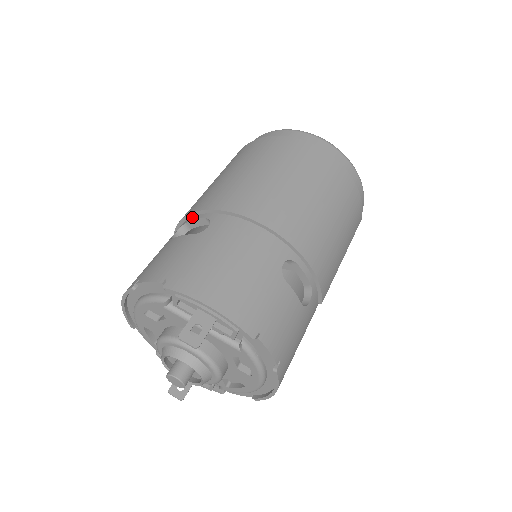
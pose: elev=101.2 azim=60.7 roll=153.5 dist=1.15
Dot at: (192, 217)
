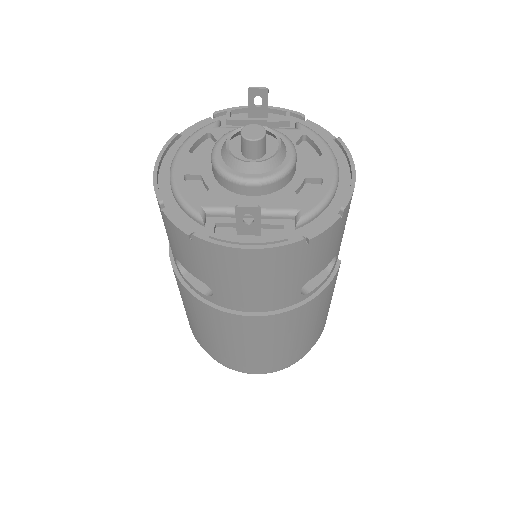
Dot at: occluded
